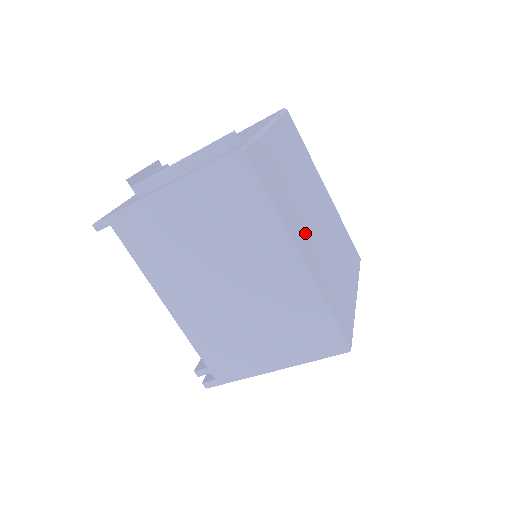
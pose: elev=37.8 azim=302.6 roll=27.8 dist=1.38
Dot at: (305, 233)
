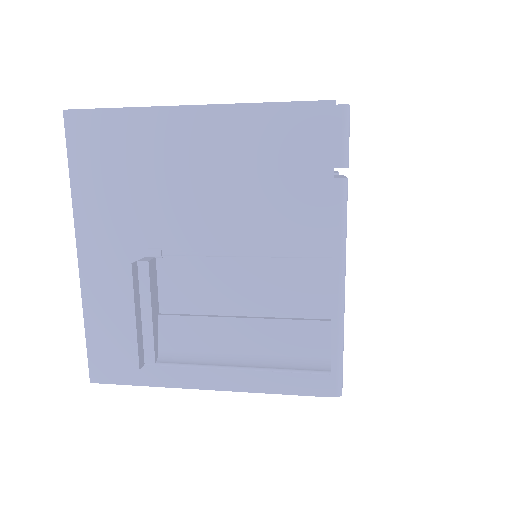
Dot at: occluded
